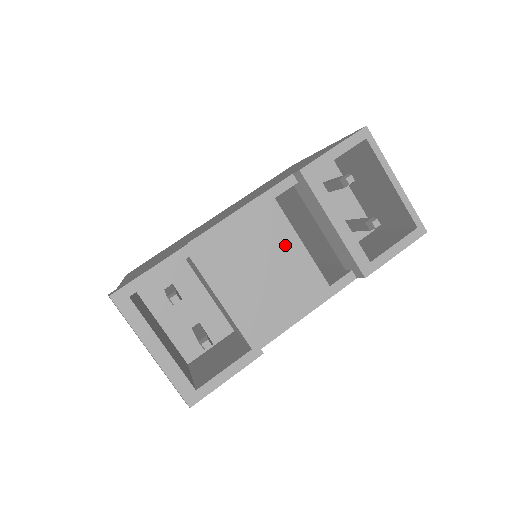
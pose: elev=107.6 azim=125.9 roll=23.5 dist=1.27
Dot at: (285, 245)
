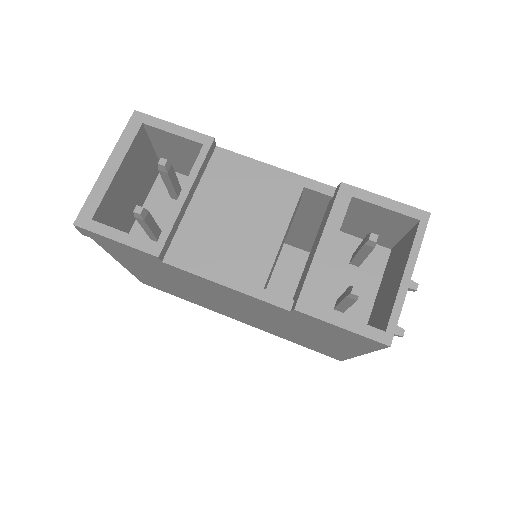
Dot at: (271, 222)
